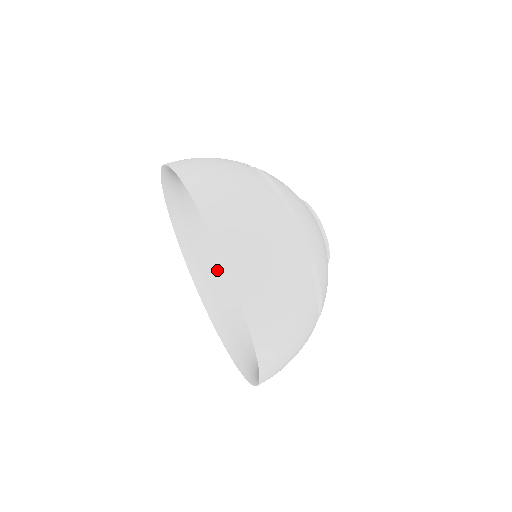
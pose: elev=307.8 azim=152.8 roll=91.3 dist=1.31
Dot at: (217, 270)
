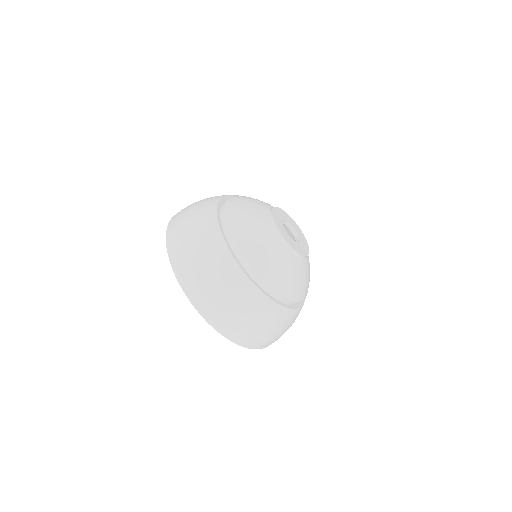
Dot at: occluded
